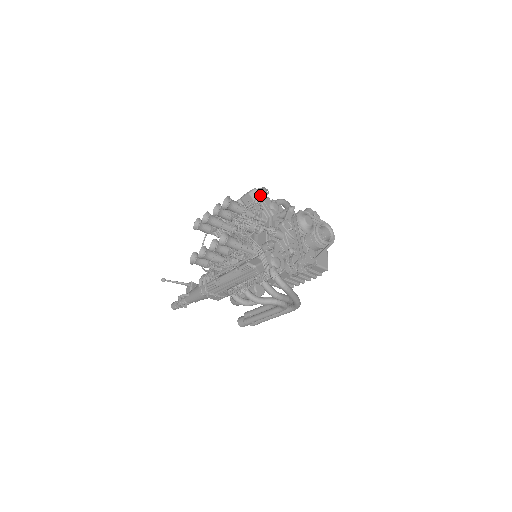
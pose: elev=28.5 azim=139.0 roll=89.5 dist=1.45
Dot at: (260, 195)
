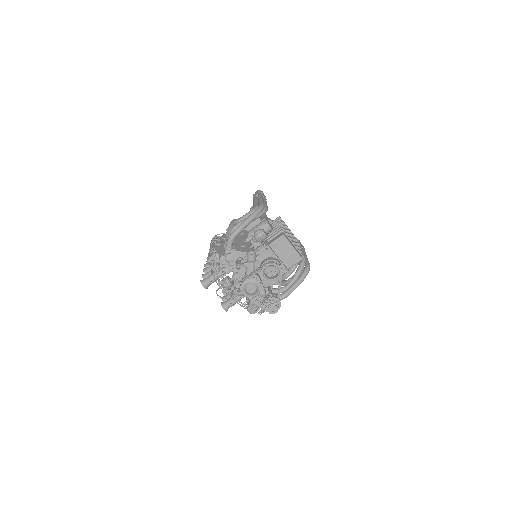
Dot at: (214, 262)
